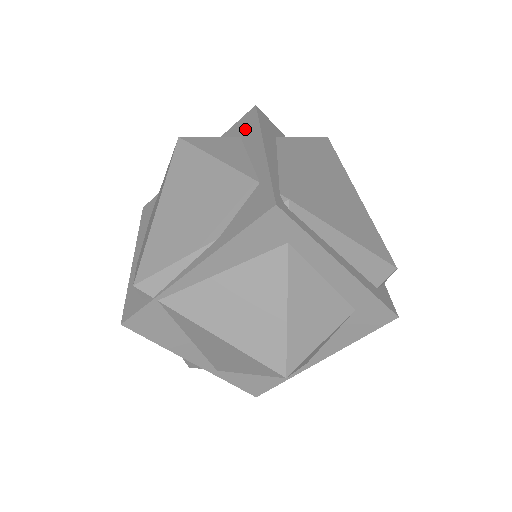
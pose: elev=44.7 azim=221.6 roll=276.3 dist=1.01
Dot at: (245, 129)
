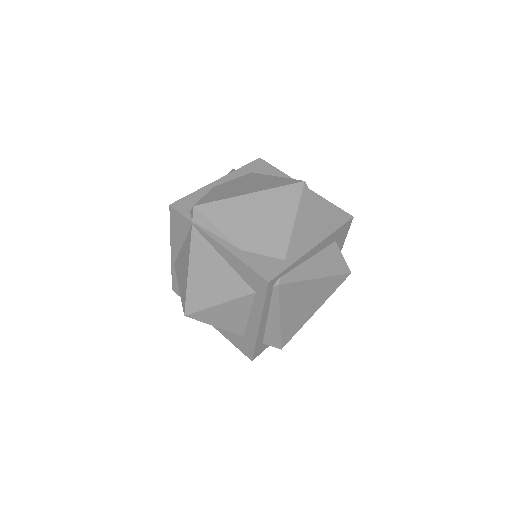
Dot at: (331, 220)
